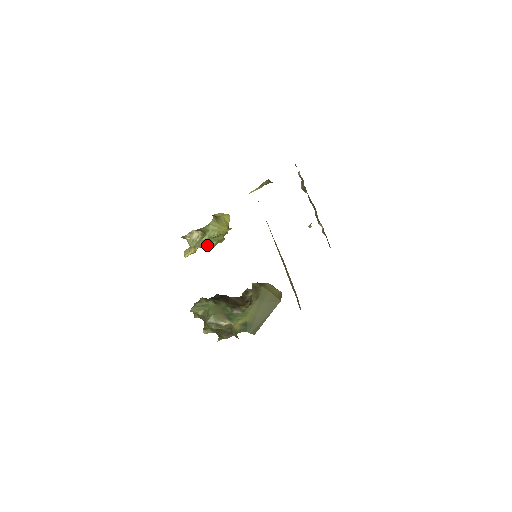
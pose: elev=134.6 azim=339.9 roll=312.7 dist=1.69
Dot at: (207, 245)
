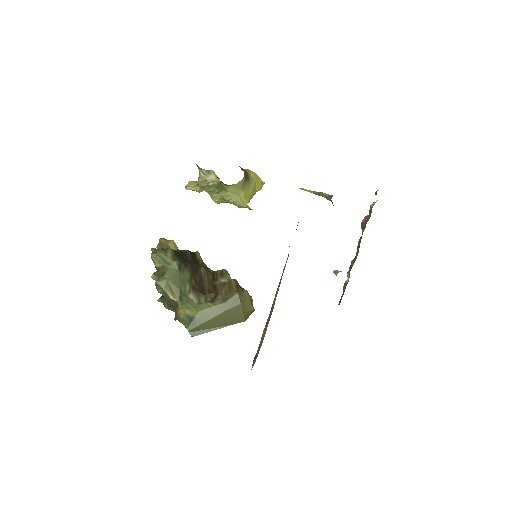
Dot at: occluded
